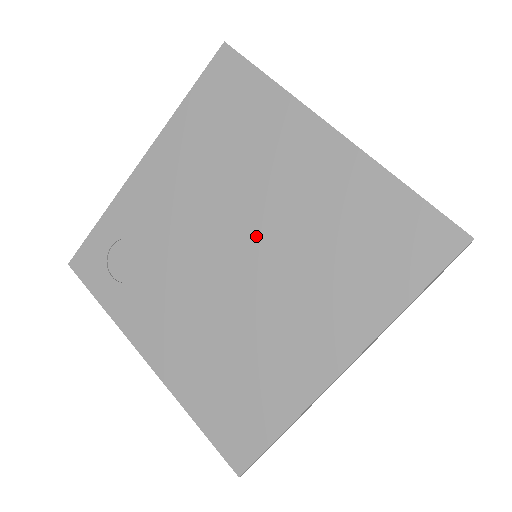
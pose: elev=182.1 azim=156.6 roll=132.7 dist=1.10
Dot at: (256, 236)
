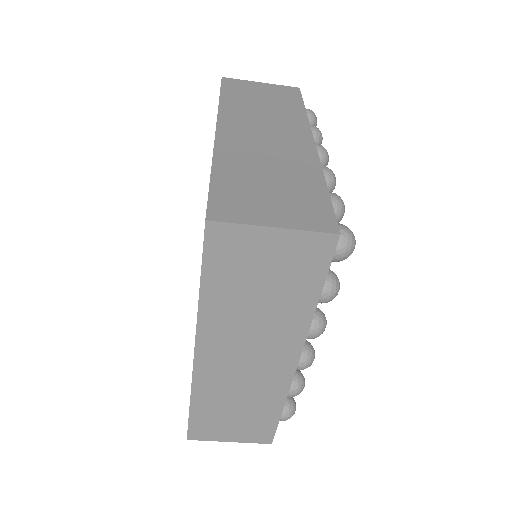
Dot at: occluded
